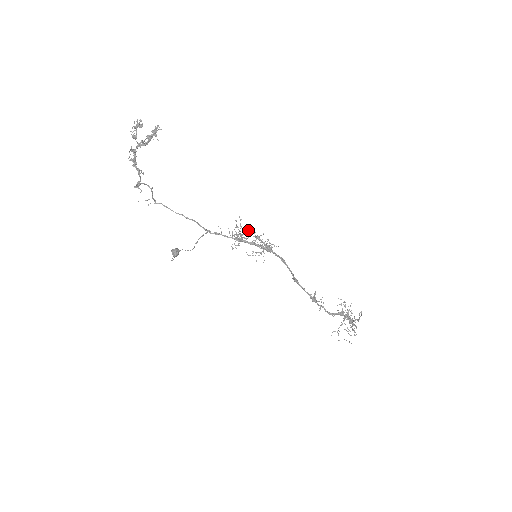
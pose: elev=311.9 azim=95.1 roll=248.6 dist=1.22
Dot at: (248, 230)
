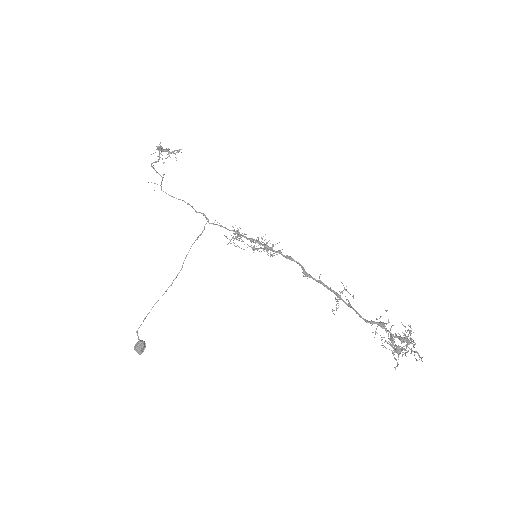
Dot at: occluded
